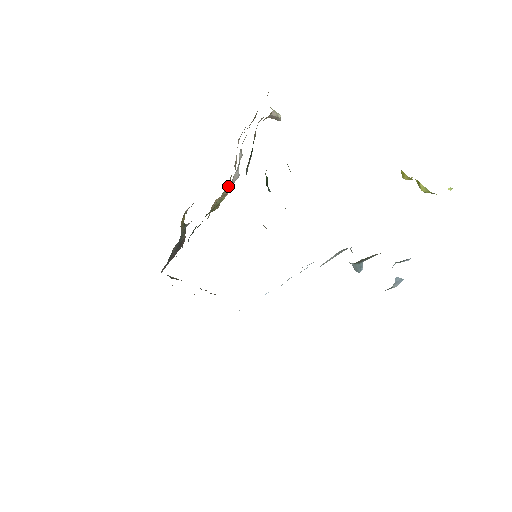
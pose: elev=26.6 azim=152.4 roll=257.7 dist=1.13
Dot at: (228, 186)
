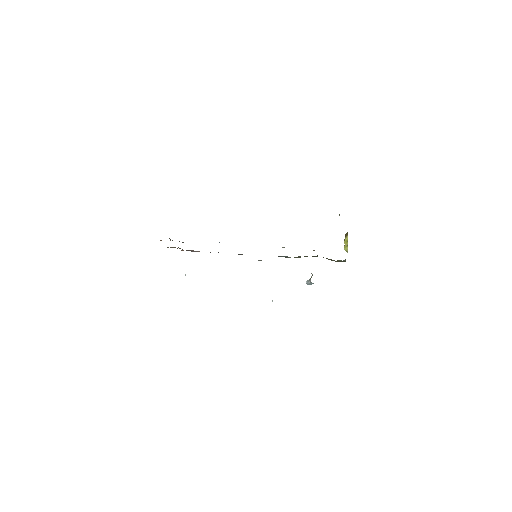
Dot at: occluded
